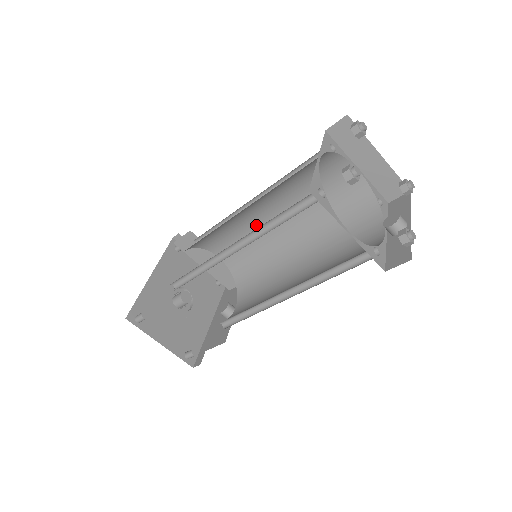
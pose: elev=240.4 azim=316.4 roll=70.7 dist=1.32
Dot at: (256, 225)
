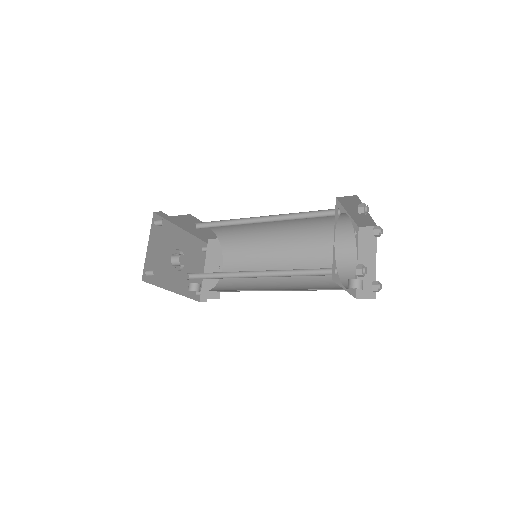
Dot at: (268, 259)
